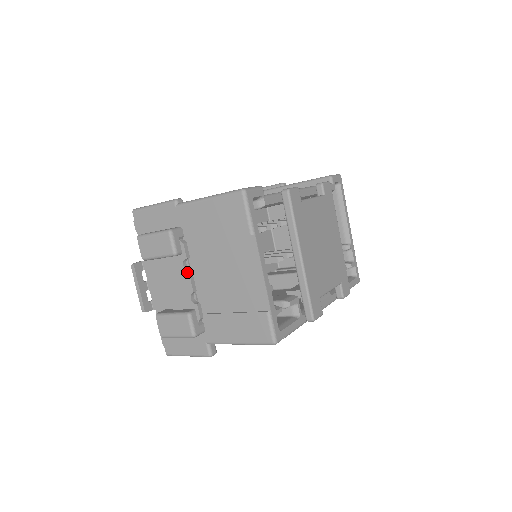
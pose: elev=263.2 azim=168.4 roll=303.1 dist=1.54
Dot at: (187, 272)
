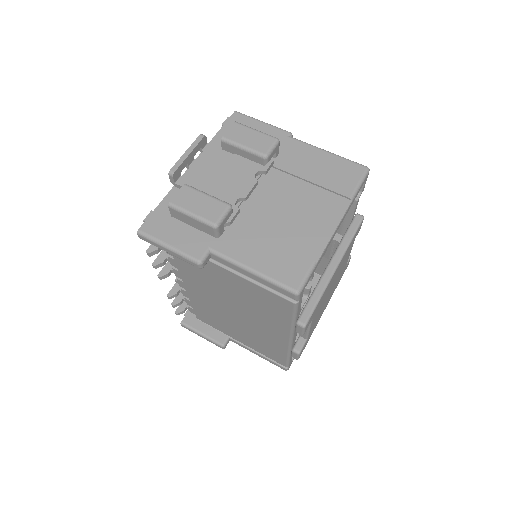
Dot at: (255, 180)
